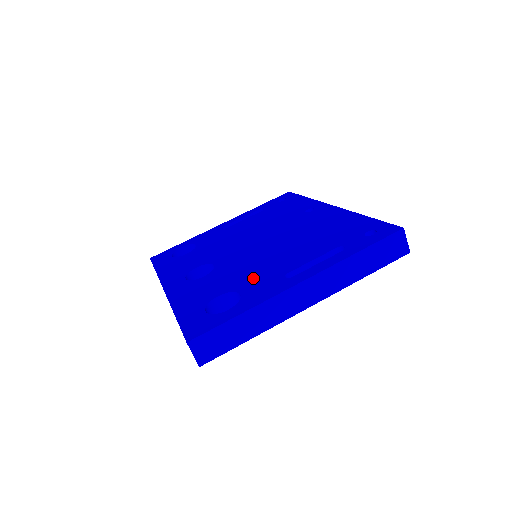
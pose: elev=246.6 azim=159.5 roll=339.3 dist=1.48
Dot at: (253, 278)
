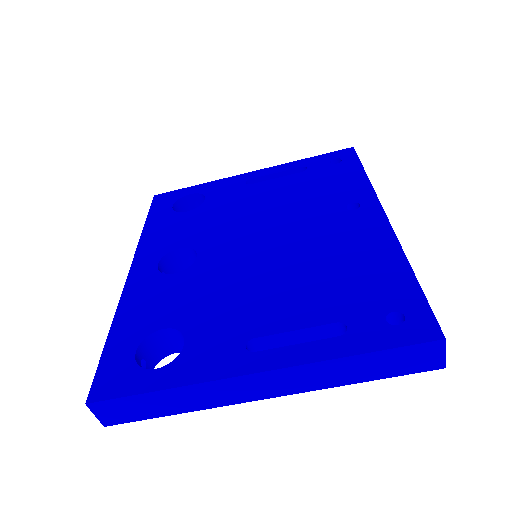
Dot at: (214, 319)
